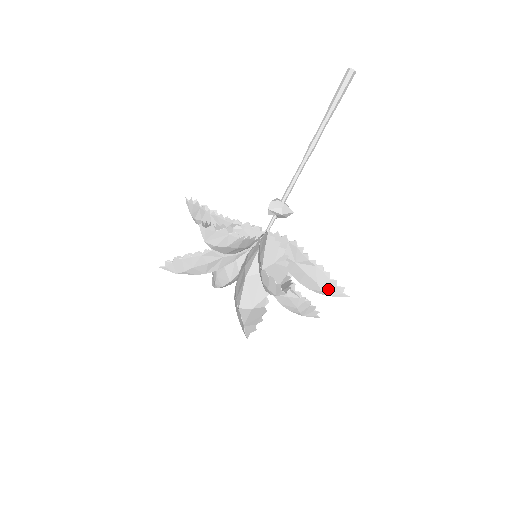
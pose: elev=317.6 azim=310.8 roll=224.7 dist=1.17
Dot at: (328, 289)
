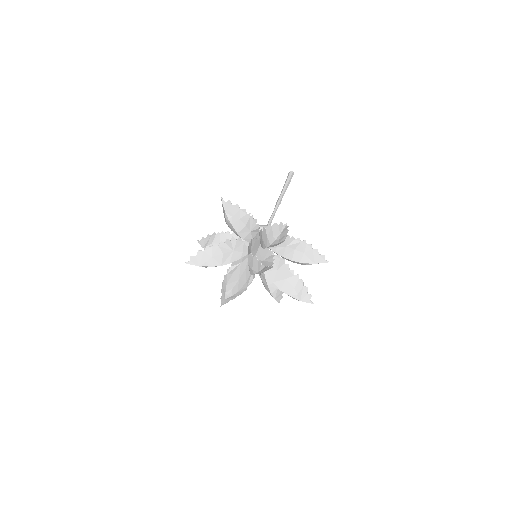
Dot at: (313, 257)
